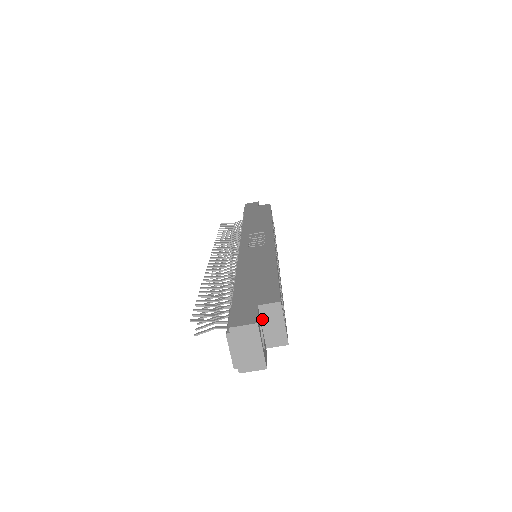
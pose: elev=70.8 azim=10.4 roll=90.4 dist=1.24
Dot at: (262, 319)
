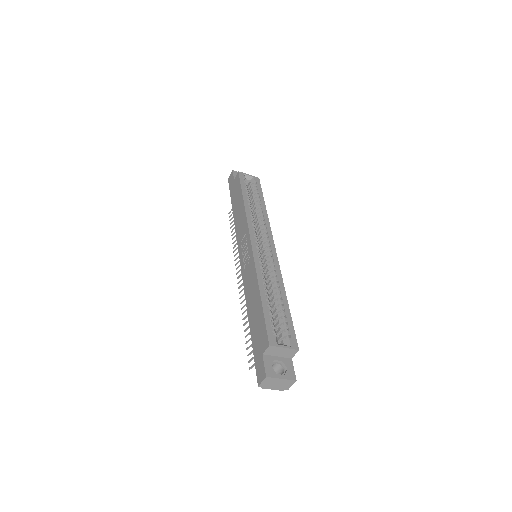
Dot at: (272, 355)
